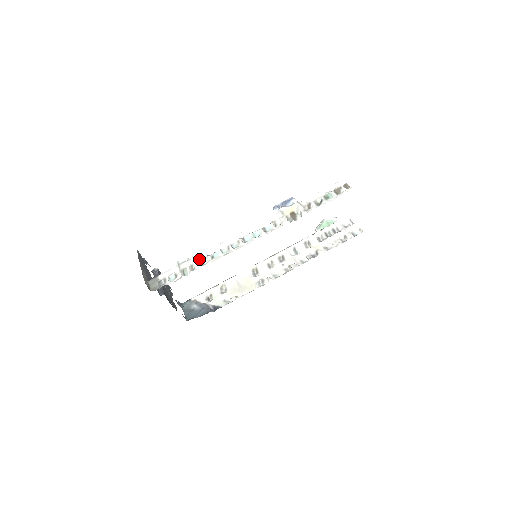
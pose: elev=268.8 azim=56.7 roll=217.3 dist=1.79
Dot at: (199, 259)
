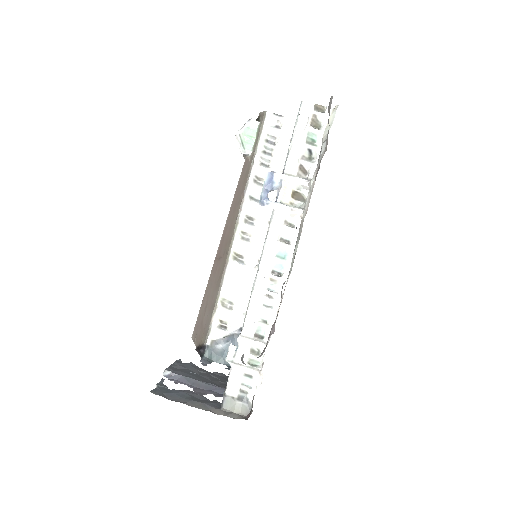
Dot at: (252, 337)
